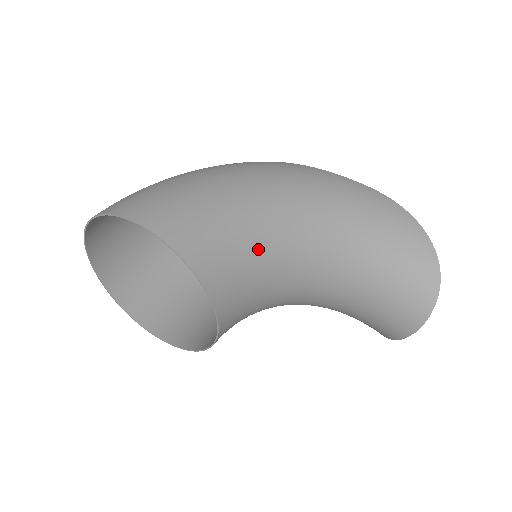
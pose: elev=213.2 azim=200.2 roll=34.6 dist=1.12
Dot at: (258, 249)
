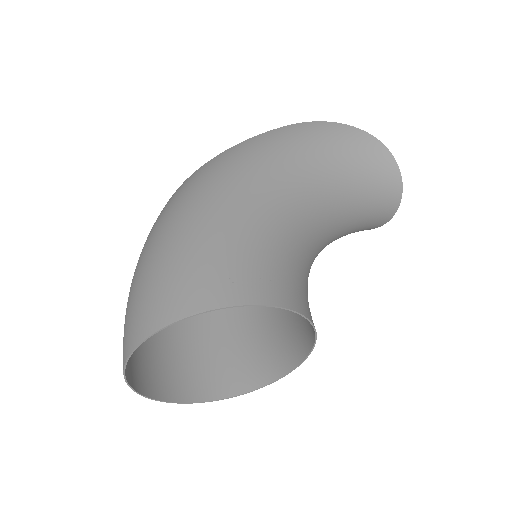
Dot at: (282, 244)
